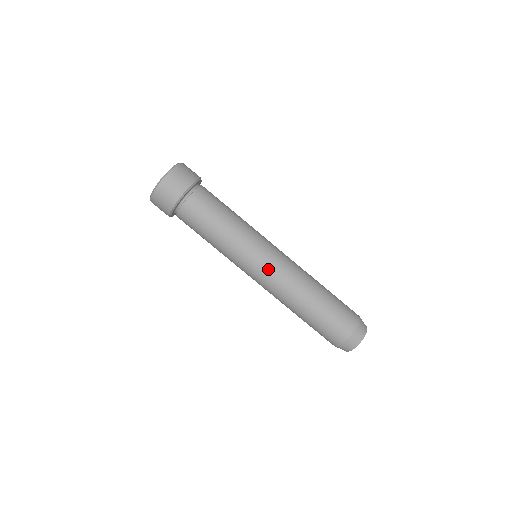
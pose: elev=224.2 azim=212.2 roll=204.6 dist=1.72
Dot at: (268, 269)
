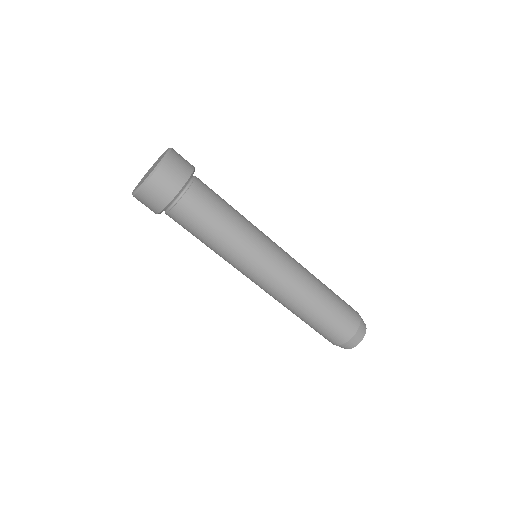
Dot at: (271, 276)
